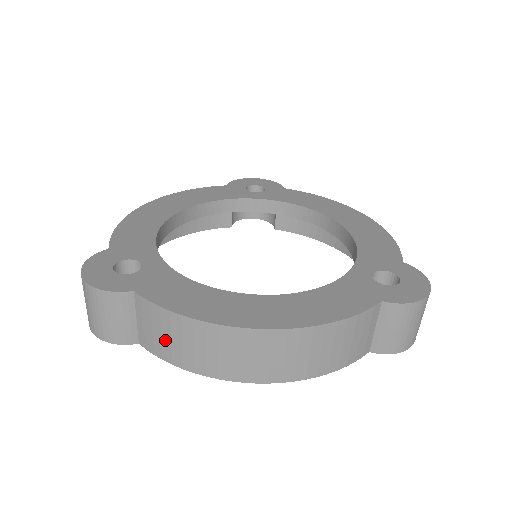
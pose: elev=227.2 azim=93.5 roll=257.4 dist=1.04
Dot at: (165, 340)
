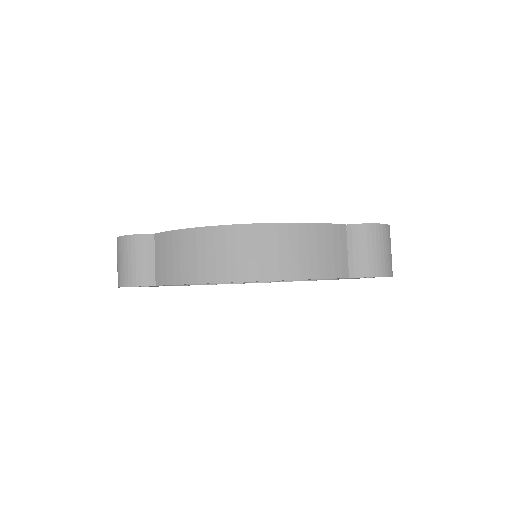
Dot at: (175, 261)
